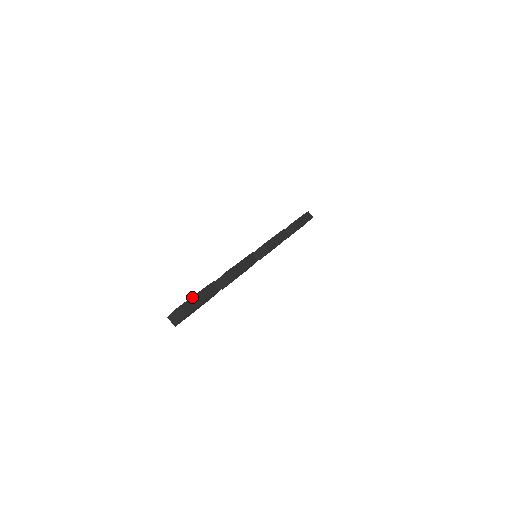
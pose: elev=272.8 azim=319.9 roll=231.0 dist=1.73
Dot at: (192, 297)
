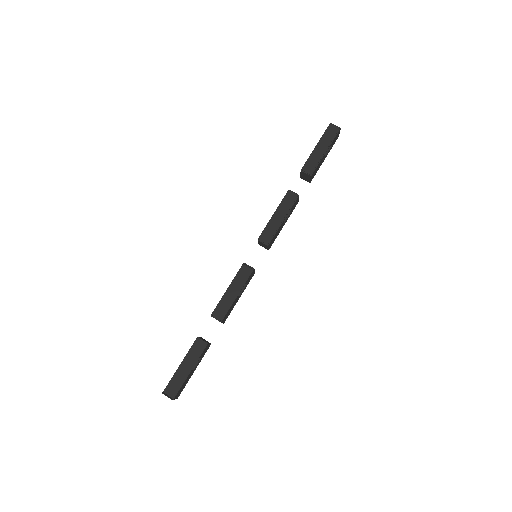
Dot at: (176, 371)
